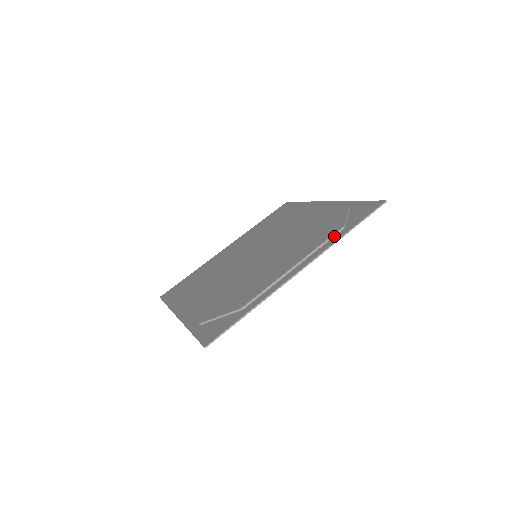
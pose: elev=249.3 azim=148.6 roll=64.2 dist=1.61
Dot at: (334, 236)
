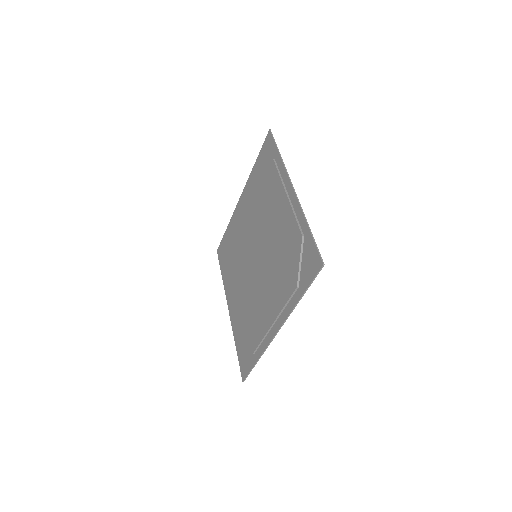
Dot at: (292, 296)
